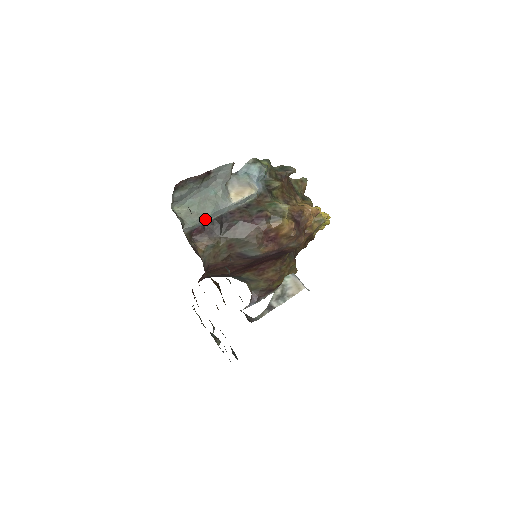
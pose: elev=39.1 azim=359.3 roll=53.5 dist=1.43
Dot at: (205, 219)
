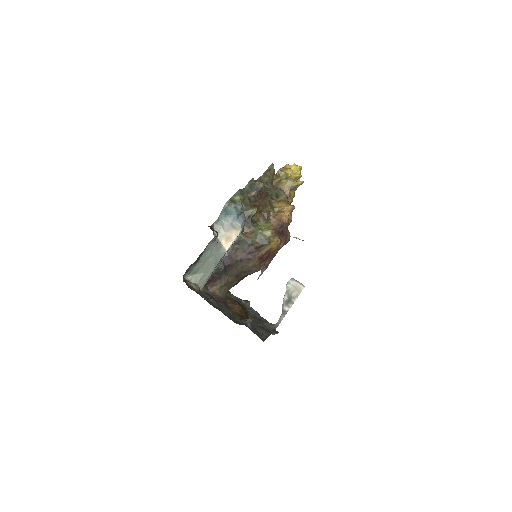
Dot at: (212, 273)
